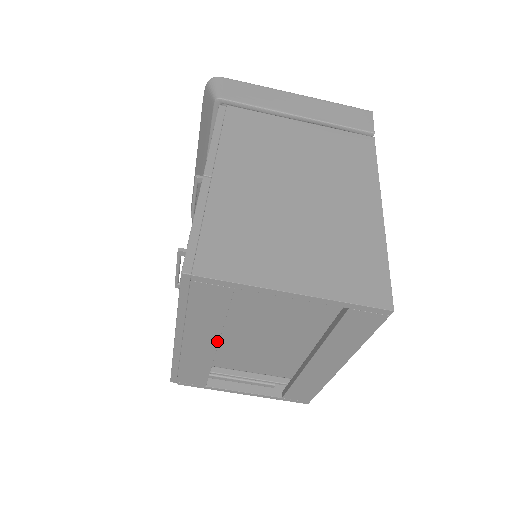
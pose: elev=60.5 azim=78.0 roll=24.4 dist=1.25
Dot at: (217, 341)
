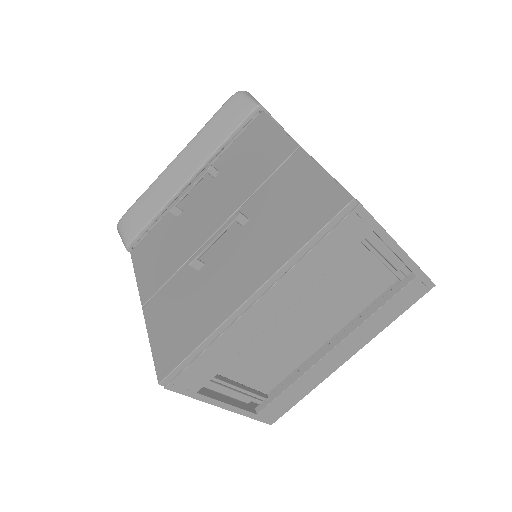
Dot at: (289, 305)
